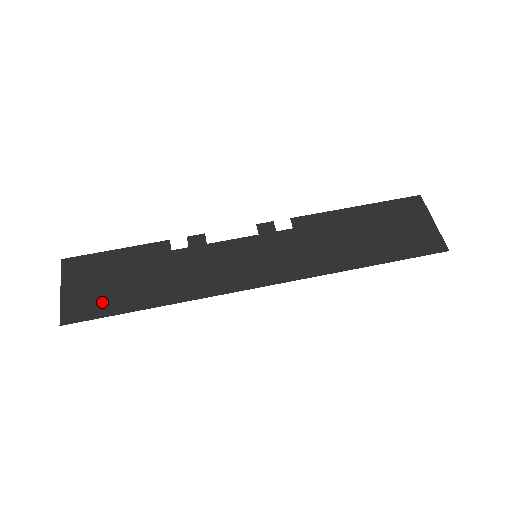
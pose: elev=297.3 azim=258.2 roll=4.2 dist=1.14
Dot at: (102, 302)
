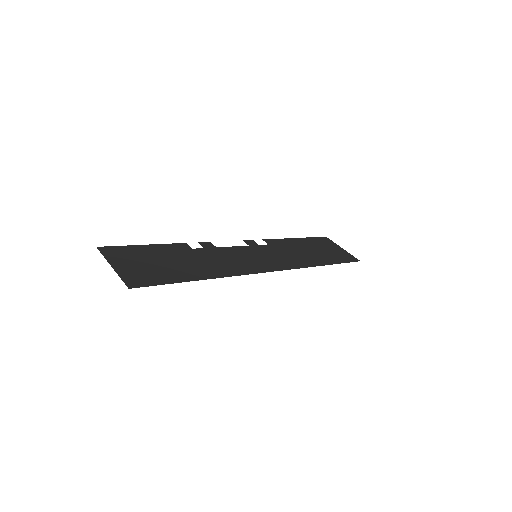
Dot at: (158, 275)
